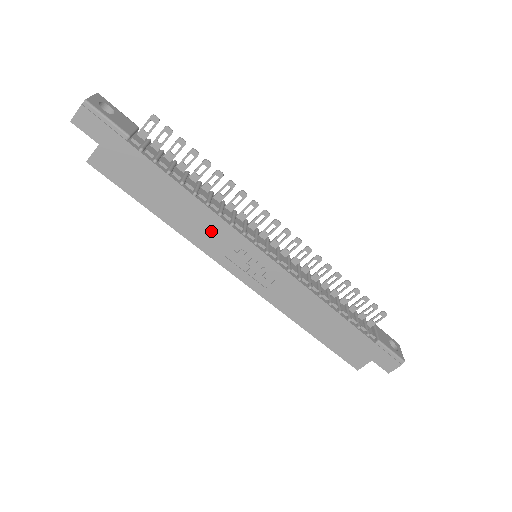
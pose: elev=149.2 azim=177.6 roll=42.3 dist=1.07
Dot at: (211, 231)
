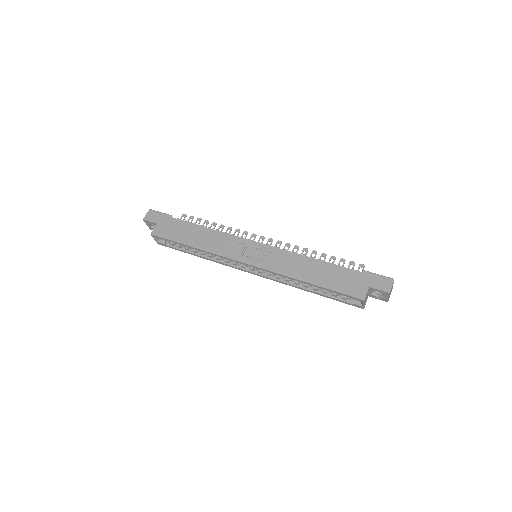
Dot at: (222, 242)
